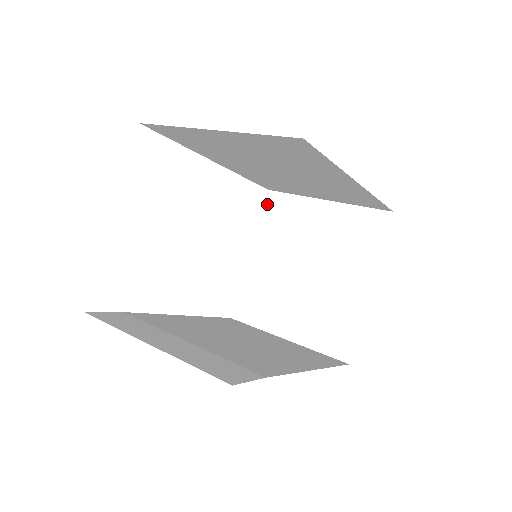
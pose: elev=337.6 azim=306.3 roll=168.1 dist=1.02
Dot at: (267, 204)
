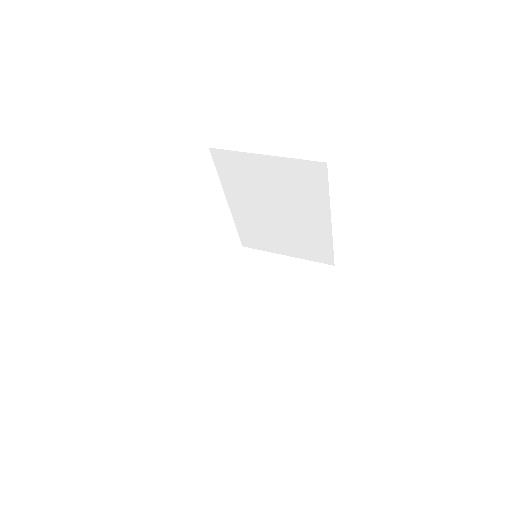
Dot at: (241, 255)
